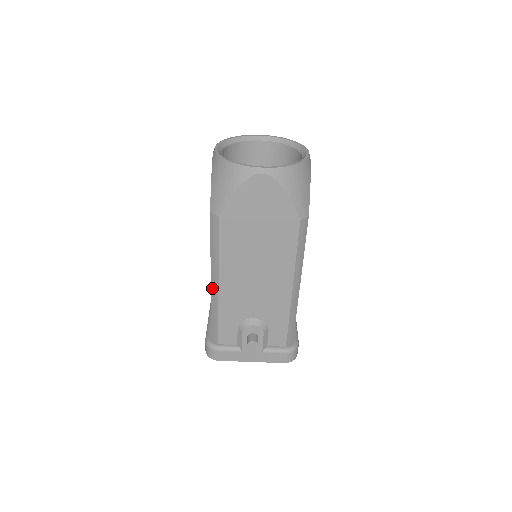
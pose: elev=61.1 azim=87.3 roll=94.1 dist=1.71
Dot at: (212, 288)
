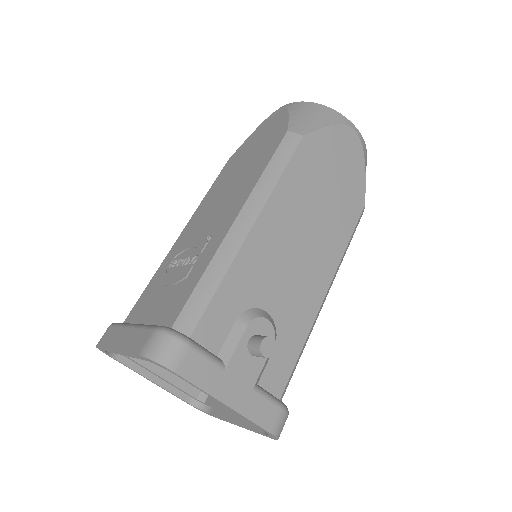
Dot at: (234, 228)
